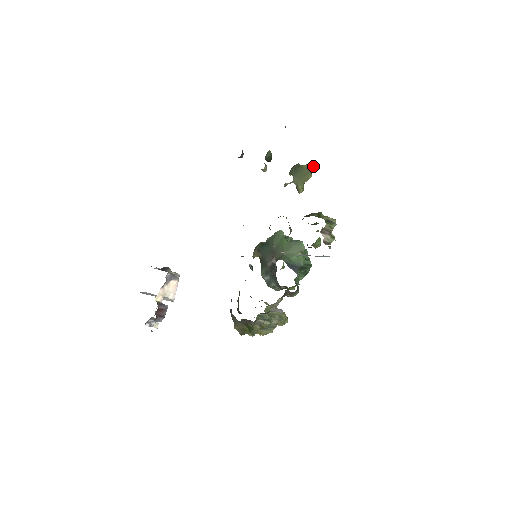
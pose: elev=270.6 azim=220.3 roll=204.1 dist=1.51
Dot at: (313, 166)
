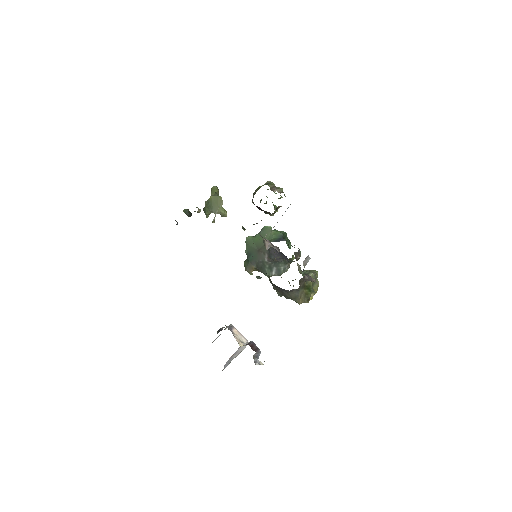
Dot at: (216, 190)
